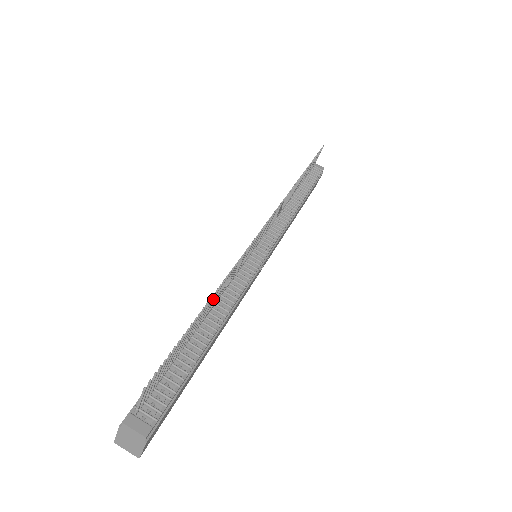
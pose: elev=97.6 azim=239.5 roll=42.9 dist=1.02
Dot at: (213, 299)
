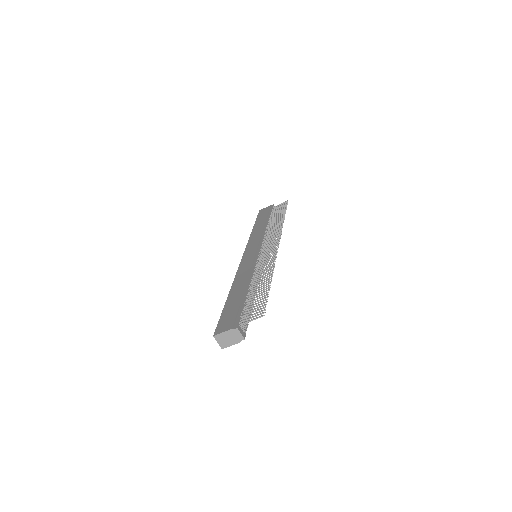
Dot at: occluded
